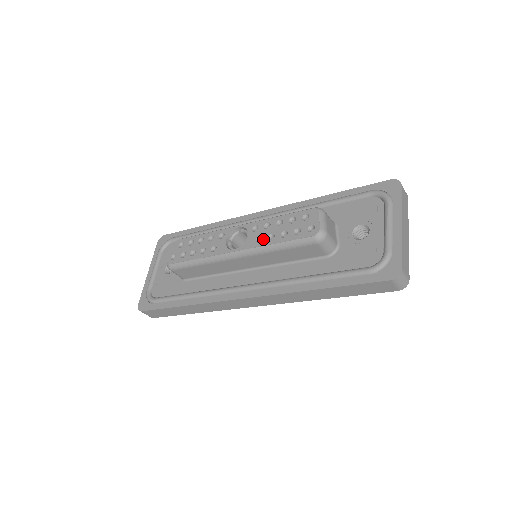
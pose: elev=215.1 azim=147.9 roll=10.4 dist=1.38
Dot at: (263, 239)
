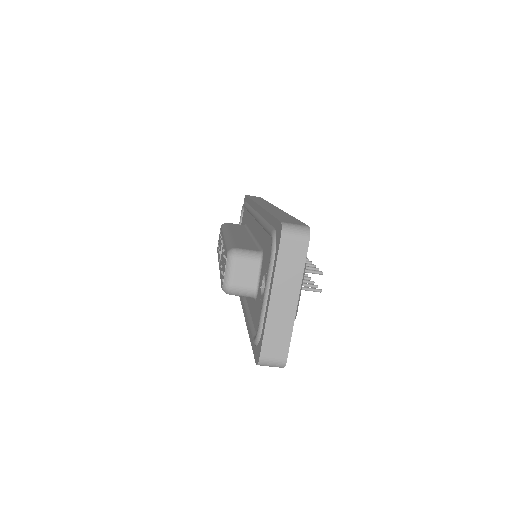
Dot at: (221, 265)
